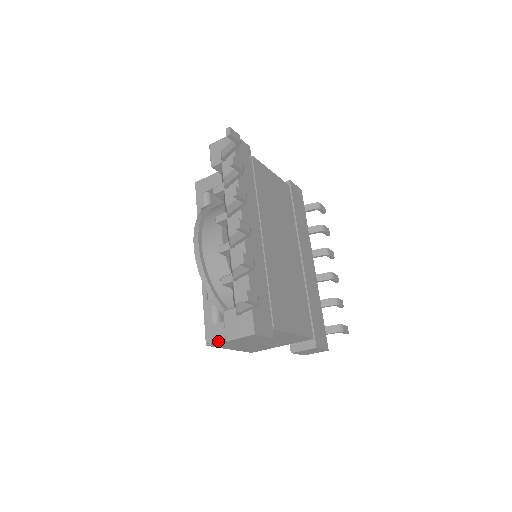
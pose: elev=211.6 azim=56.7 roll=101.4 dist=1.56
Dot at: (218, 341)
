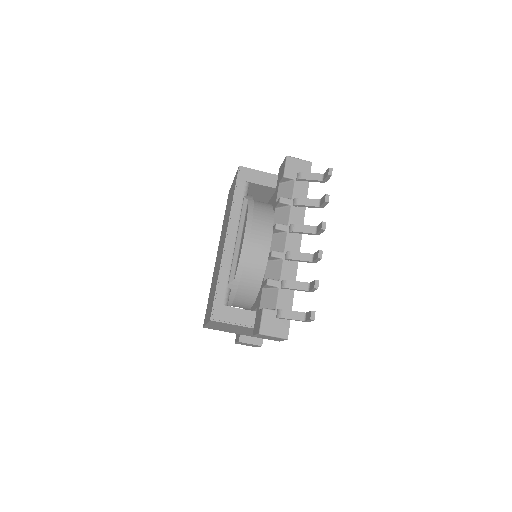
Dot at: (224, 321)
